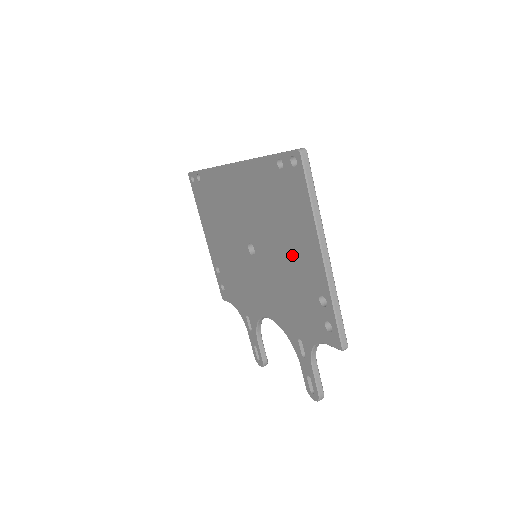
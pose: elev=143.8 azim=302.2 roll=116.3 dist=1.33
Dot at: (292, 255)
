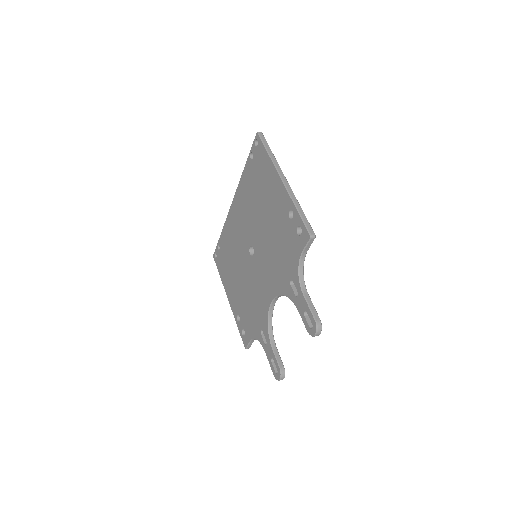
Dot at: (270, 209)
